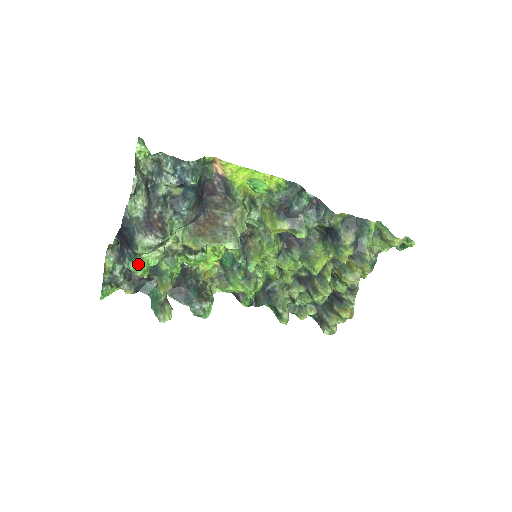
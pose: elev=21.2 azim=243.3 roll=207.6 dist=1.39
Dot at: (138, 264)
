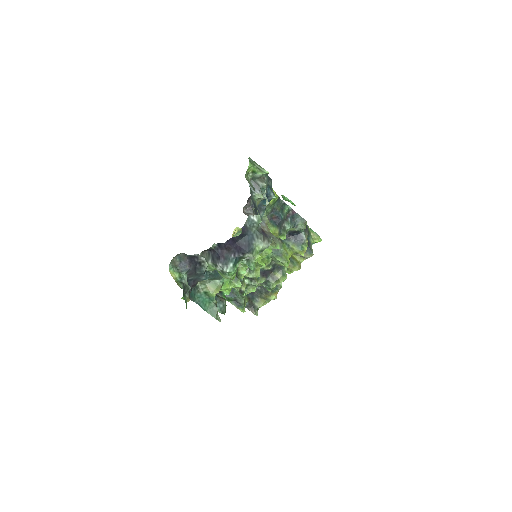
Dot at: (237, 267)
